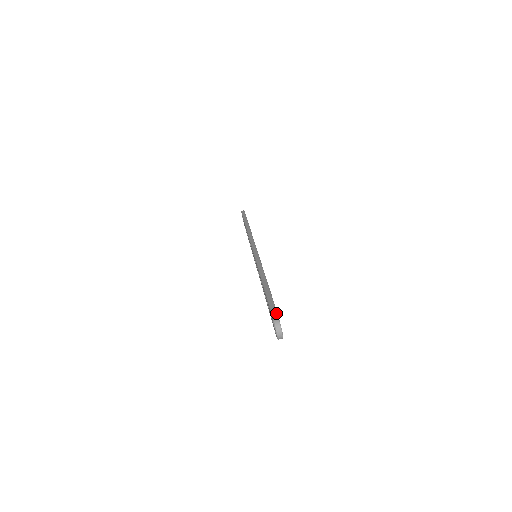
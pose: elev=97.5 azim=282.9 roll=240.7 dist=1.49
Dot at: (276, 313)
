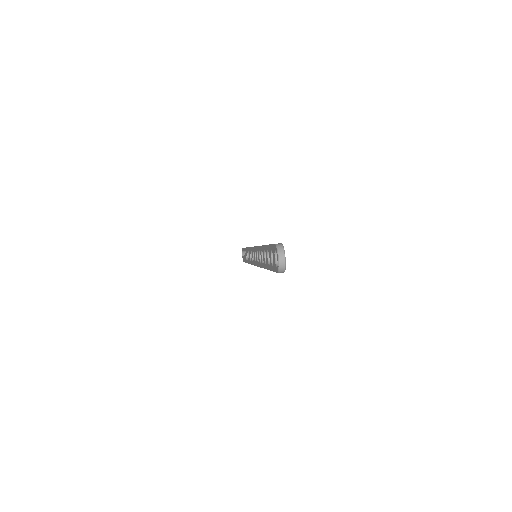
Dot at: (279, 243)
